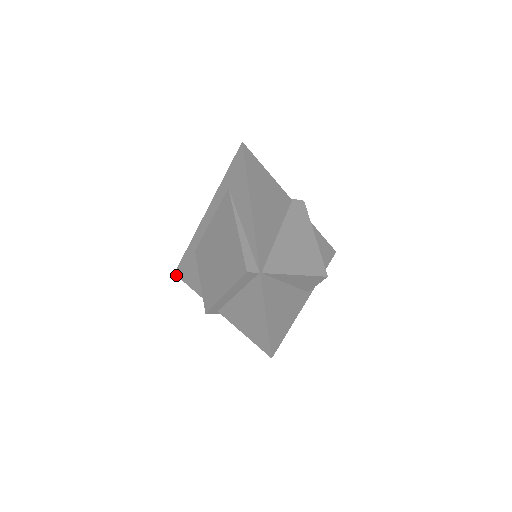
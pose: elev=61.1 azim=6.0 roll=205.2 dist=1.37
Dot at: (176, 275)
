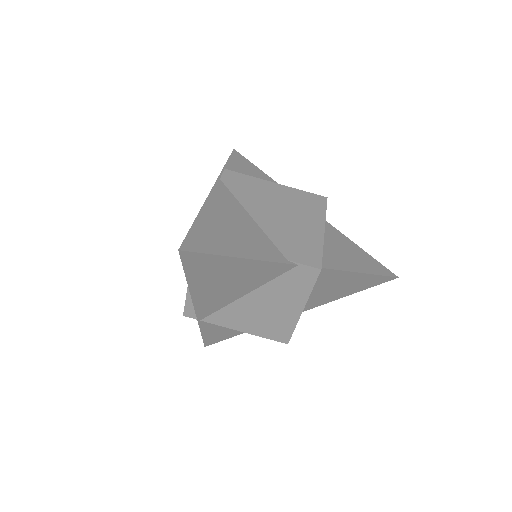
Dot at: occluded
